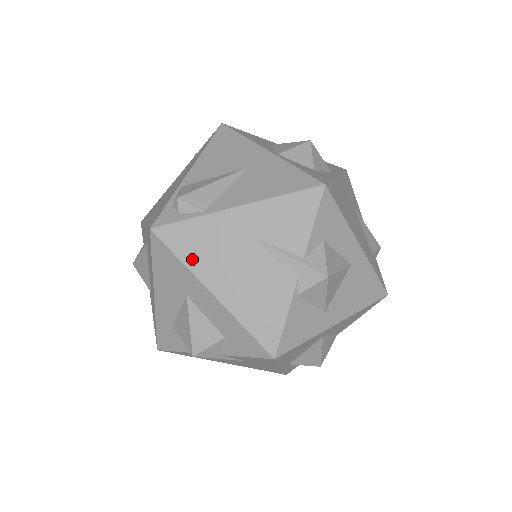
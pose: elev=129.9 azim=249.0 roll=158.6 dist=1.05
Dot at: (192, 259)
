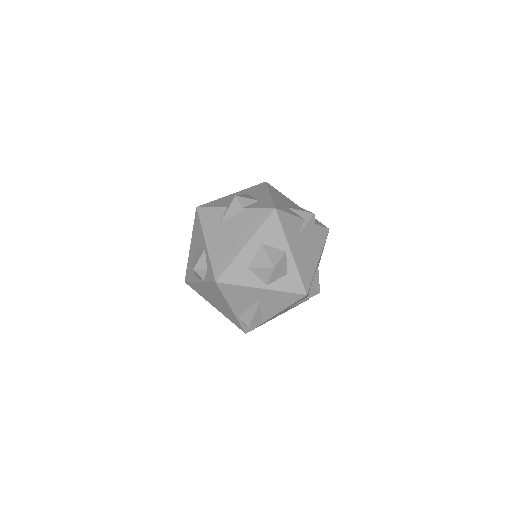
Dot at: occluded
